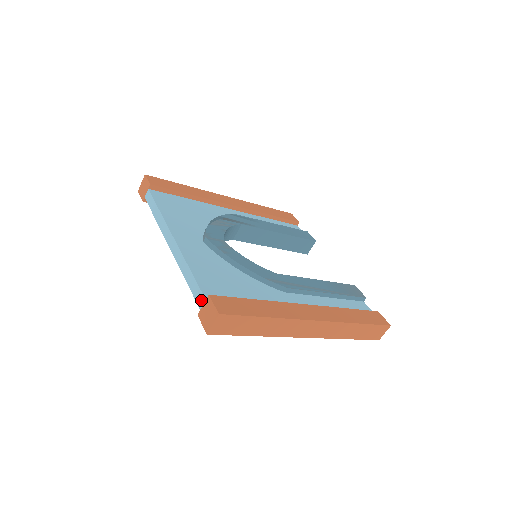
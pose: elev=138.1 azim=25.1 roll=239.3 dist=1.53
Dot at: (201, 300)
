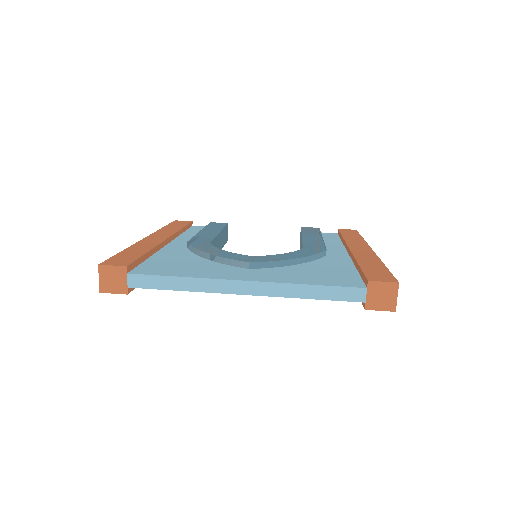
Dot at: (360, 294)
